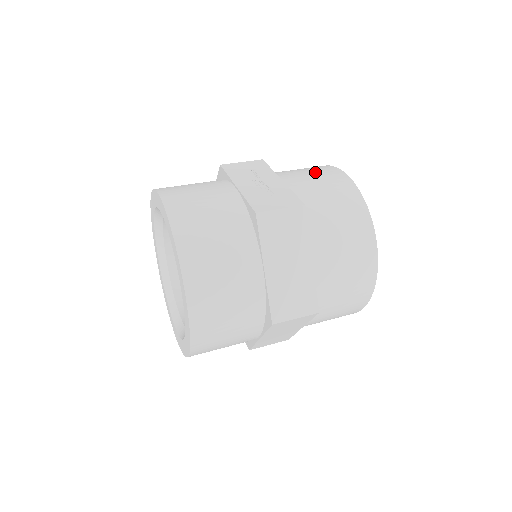
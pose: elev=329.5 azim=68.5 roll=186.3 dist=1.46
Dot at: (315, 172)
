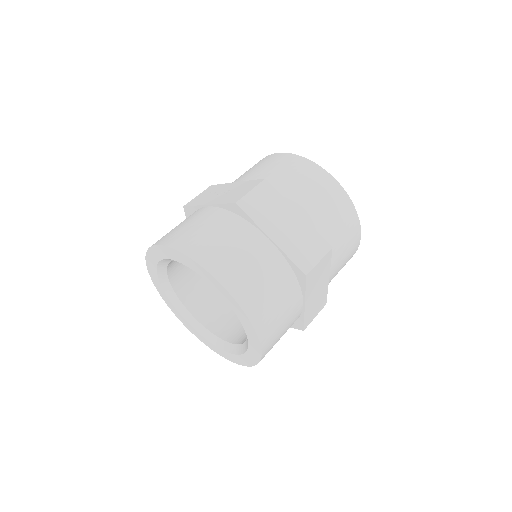
Dot at: (254, 166)
